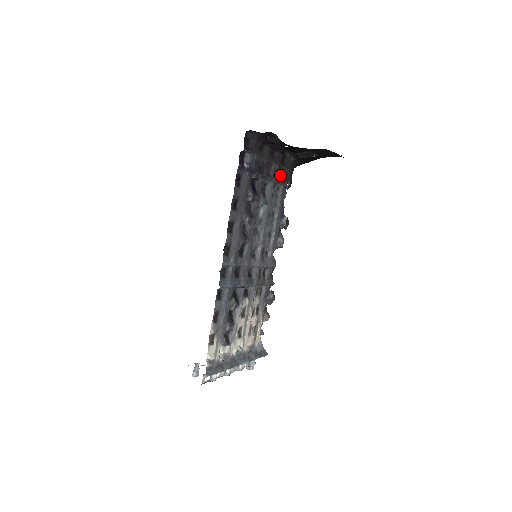
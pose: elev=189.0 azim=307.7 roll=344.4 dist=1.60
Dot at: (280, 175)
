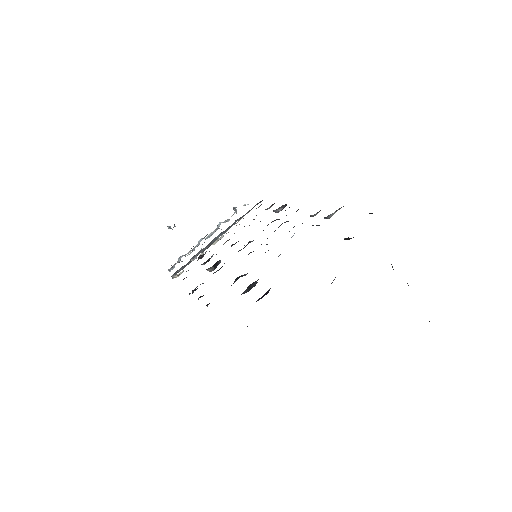
Dot at: (345, 238)
